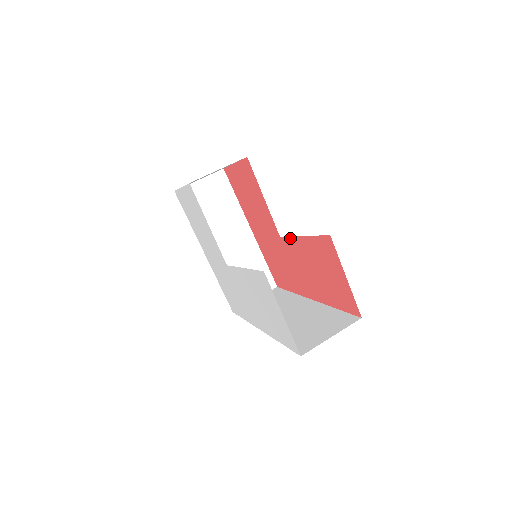
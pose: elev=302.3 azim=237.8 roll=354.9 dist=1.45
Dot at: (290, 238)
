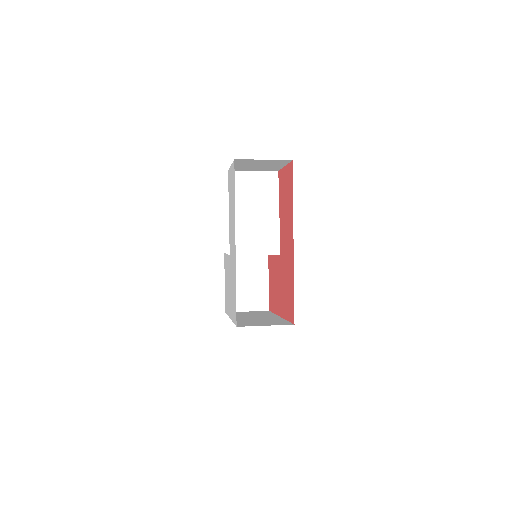
Dot at: (280, 235)
